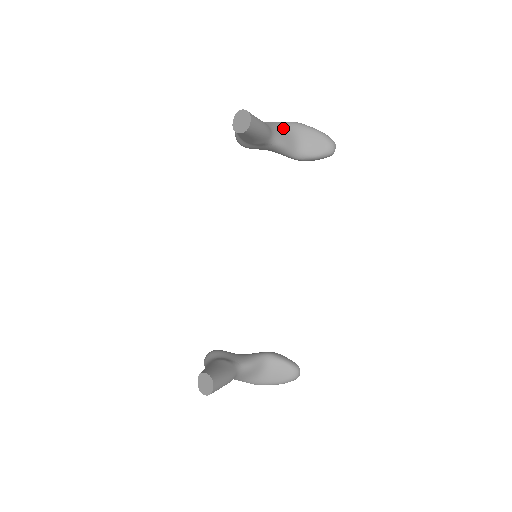
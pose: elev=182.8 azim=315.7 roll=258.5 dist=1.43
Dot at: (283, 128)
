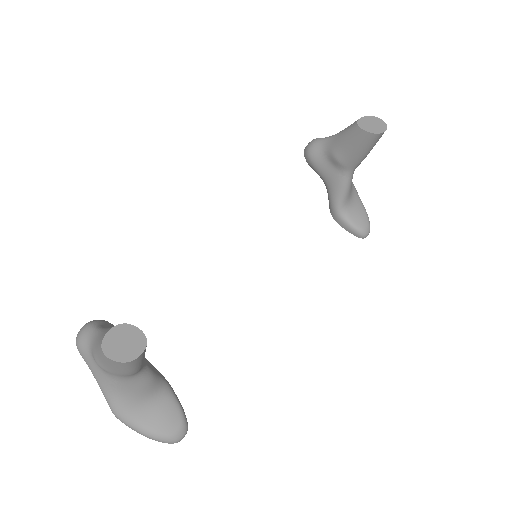
Dot at: occluded
